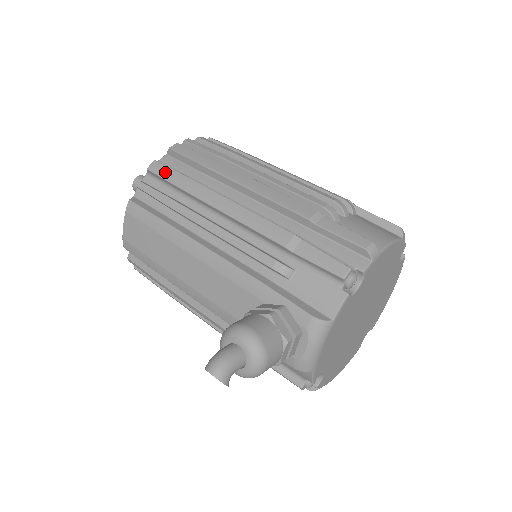
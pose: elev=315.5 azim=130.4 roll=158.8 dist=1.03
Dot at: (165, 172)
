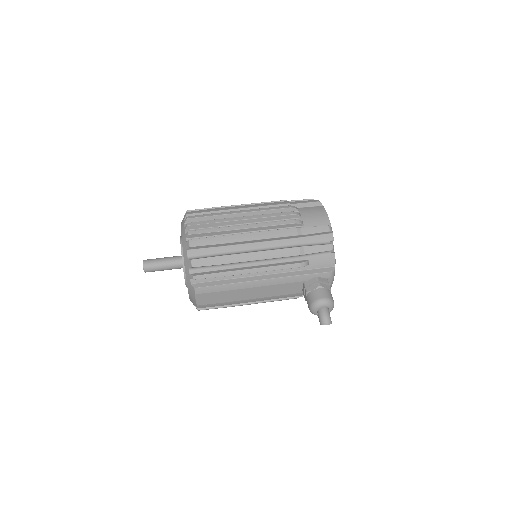
Dot at: (206, 262)
